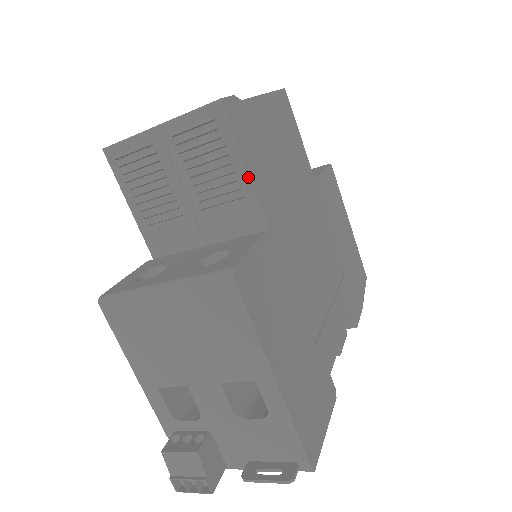
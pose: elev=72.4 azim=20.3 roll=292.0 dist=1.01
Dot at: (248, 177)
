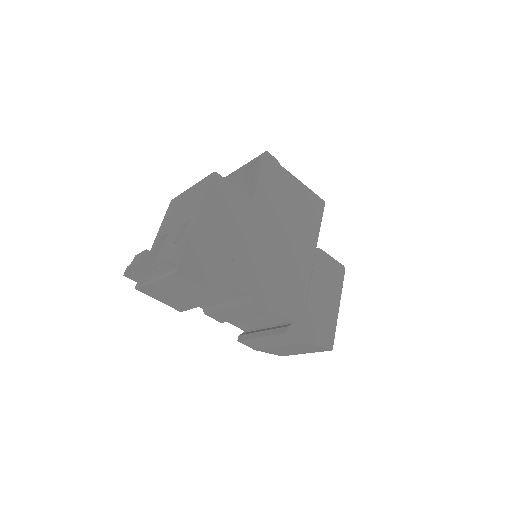
Dot at: (258, 178)
